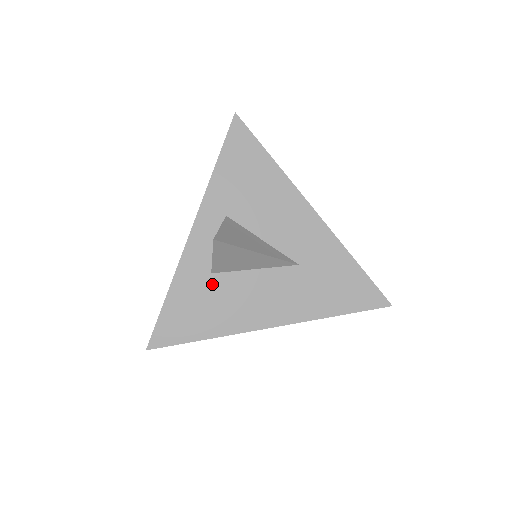
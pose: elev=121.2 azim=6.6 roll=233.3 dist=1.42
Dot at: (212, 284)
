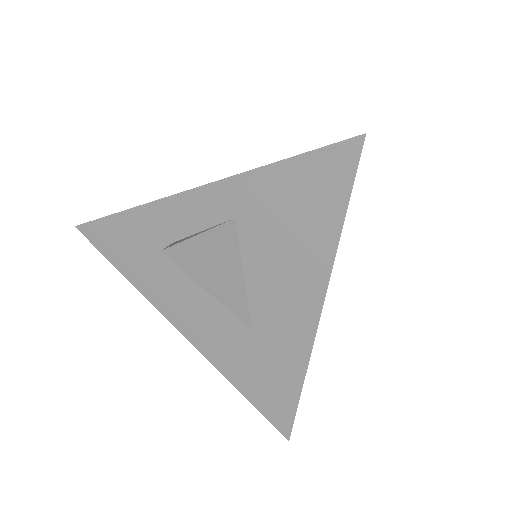
Dot at: occluded
